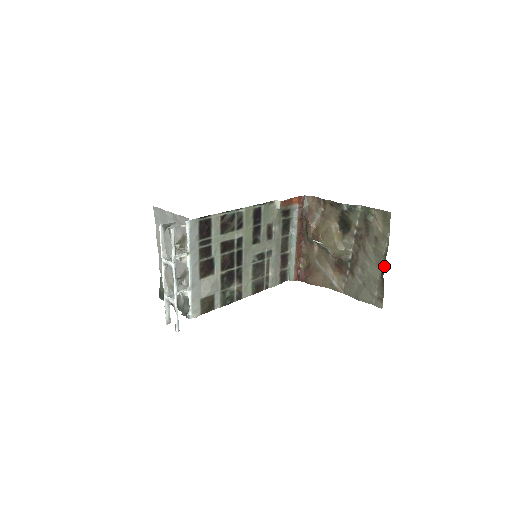
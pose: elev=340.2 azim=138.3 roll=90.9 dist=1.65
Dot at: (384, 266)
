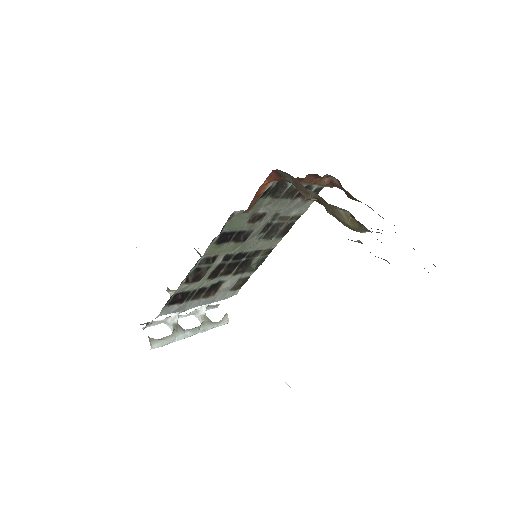
Dot at: occluded
